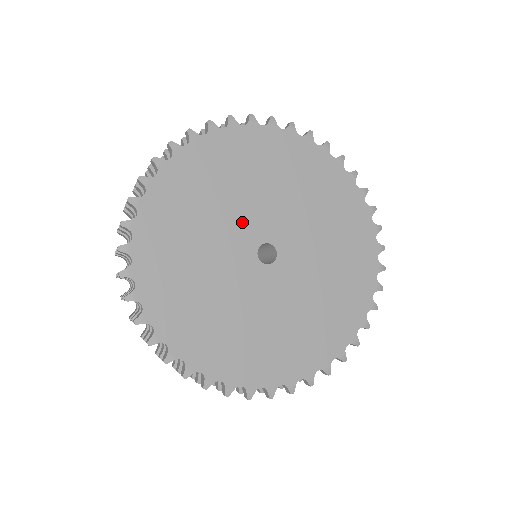
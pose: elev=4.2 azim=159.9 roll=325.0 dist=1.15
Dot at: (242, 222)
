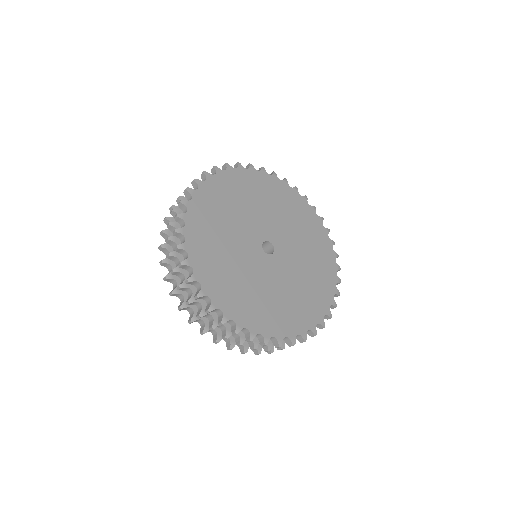
Dot at: (260, 222)
